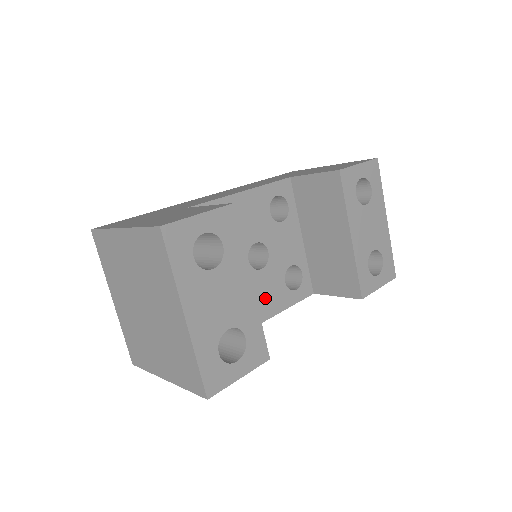
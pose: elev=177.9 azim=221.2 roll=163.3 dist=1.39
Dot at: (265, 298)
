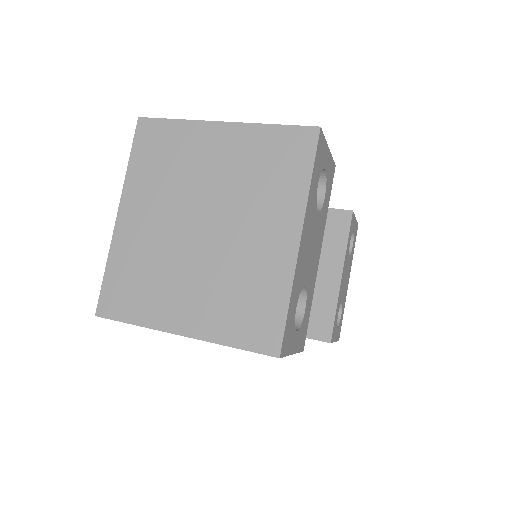
Dot at: occluded
